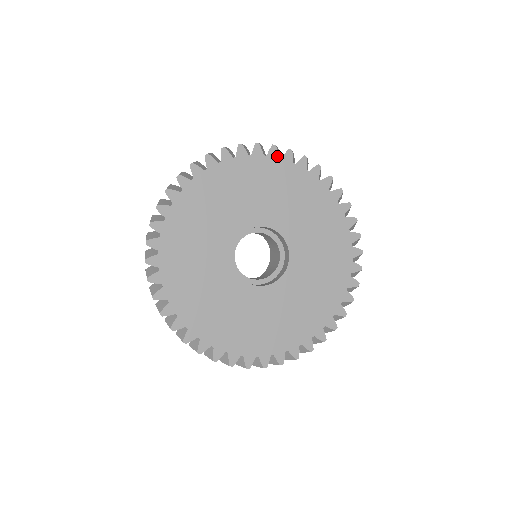
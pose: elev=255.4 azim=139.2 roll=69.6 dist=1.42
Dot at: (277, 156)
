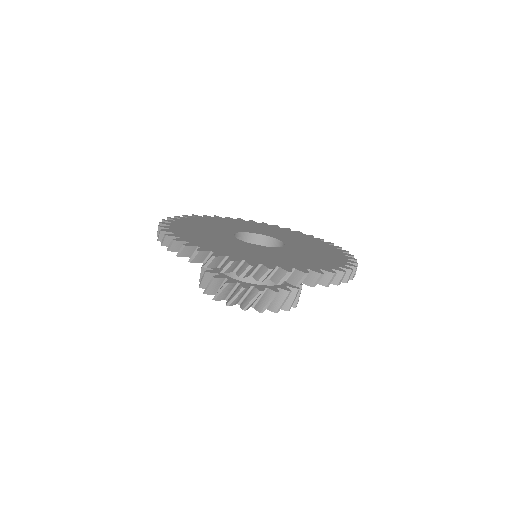
Dot at: (233, 219)
